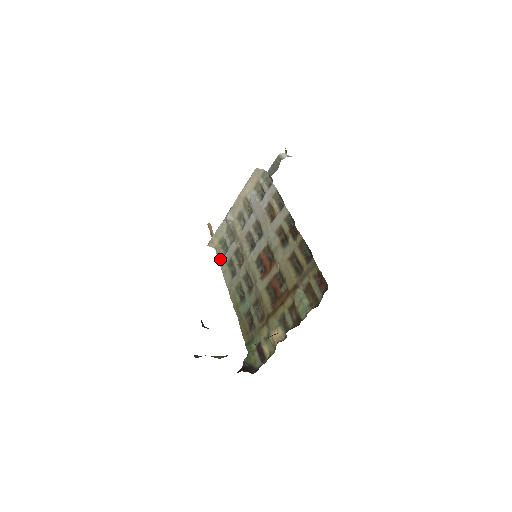
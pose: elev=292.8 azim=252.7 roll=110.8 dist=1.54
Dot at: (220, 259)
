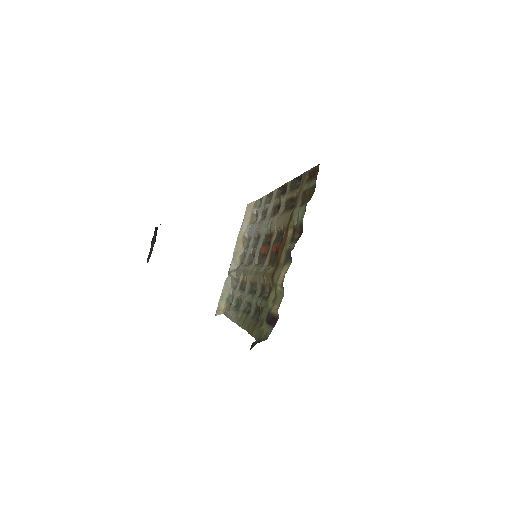
Dot at: (227, 312)
